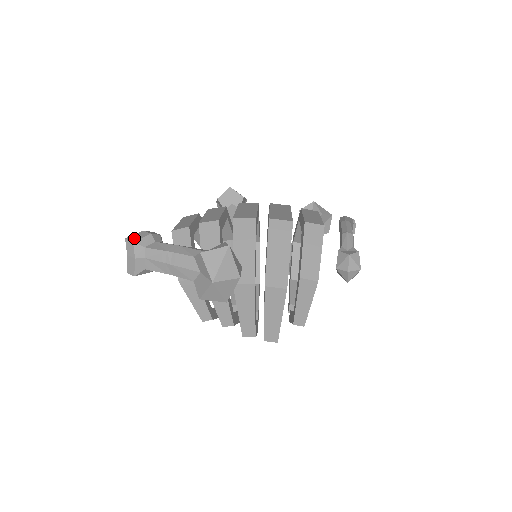
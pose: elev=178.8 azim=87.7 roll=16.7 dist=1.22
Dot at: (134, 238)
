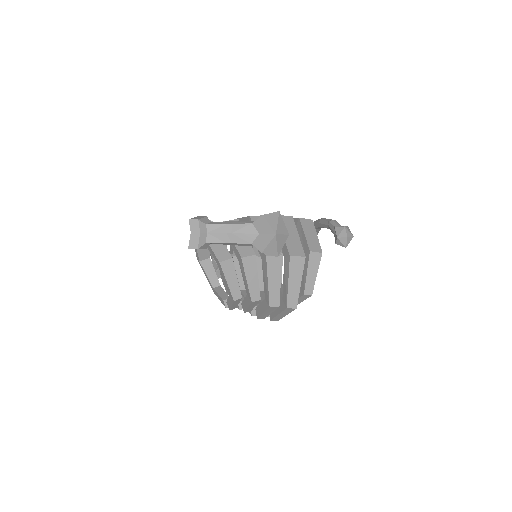
Dot at: (196, 218)
